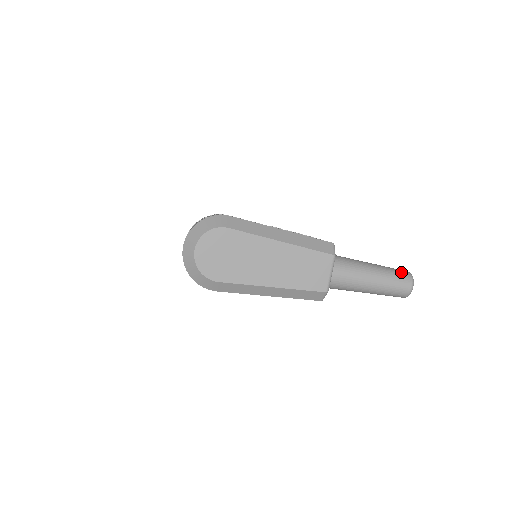
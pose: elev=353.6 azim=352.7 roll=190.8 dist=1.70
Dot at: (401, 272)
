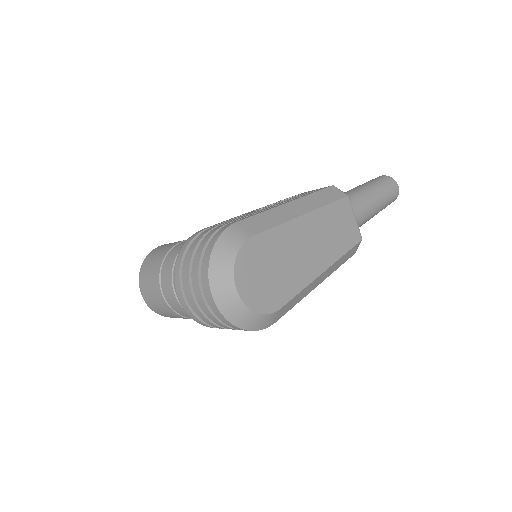
Dot at: (382, 179)
